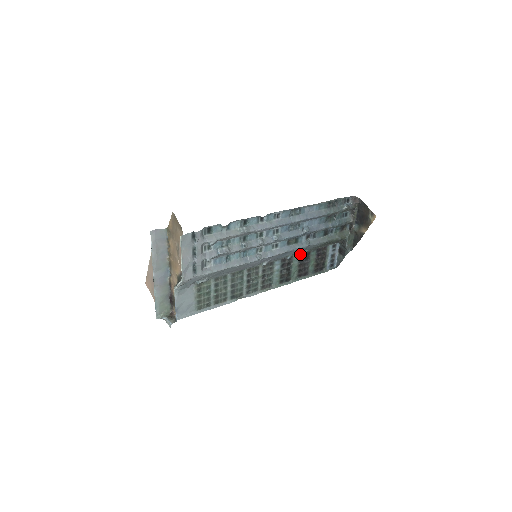
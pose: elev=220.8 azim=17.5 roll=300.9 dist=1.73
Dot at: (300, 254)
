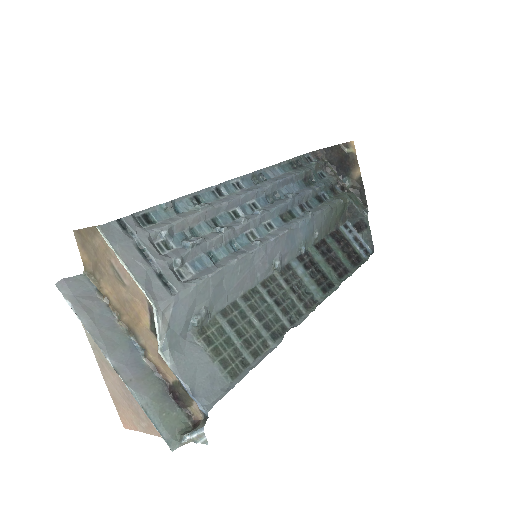
Dot at: (315, 246)
